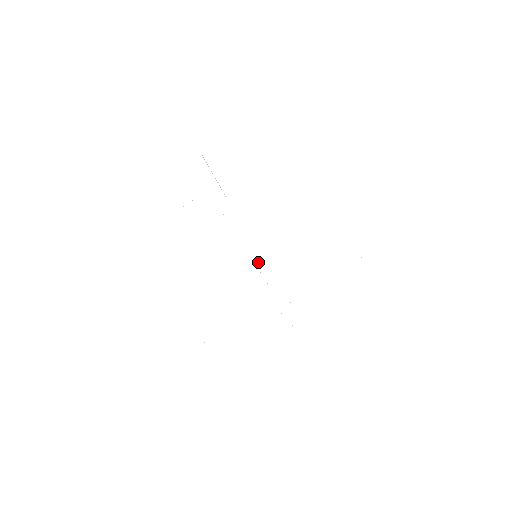
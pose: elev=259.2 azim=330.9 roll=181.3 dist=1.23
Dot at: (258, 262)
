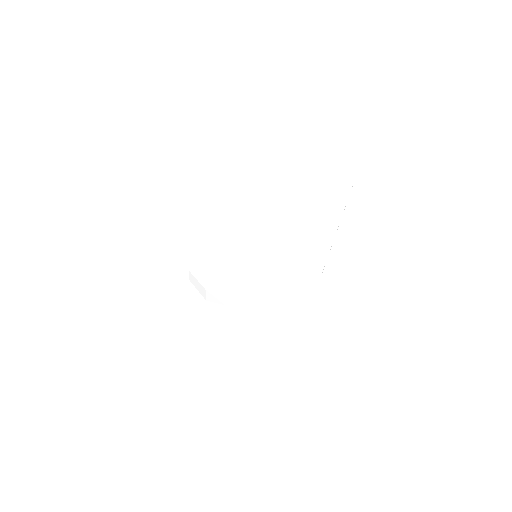
Dot at: (258, 263)
